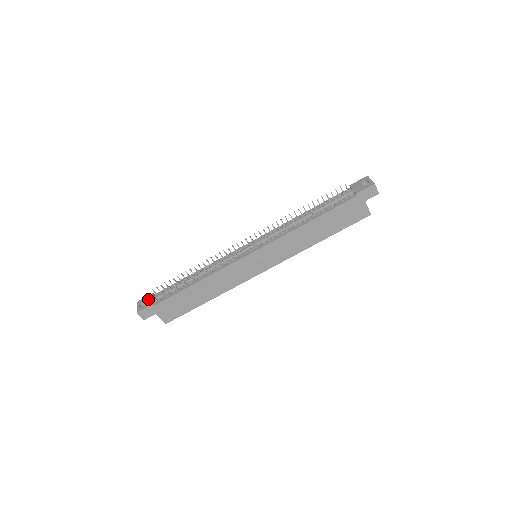
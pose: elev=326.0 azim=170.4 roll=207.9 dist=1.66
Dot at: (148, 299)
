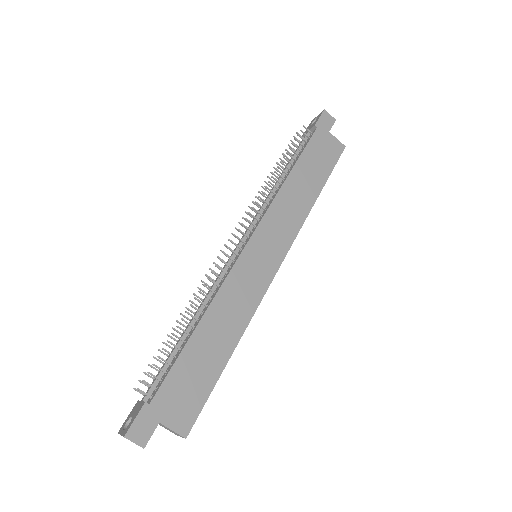
Dot at: (134, 410)
